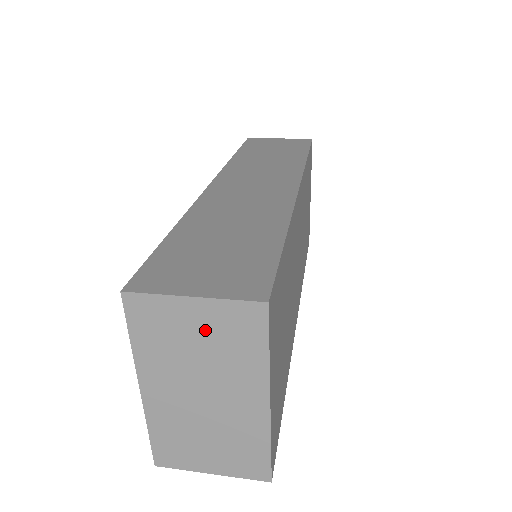
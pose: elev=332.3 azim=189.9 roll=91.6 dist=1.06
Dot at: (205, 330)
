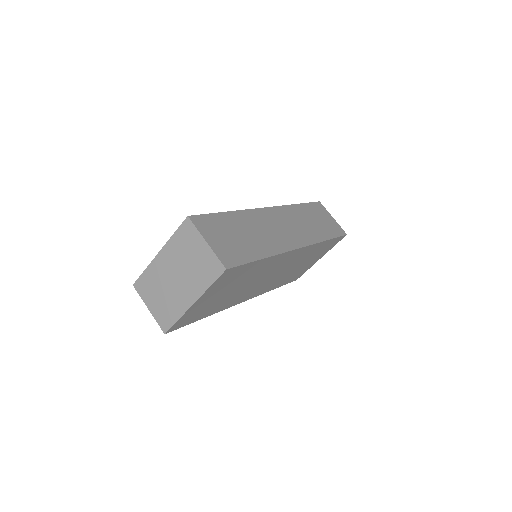
Dot at: (199, 257)
